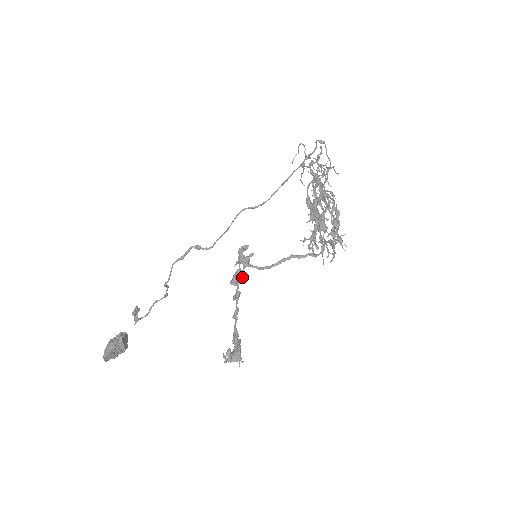
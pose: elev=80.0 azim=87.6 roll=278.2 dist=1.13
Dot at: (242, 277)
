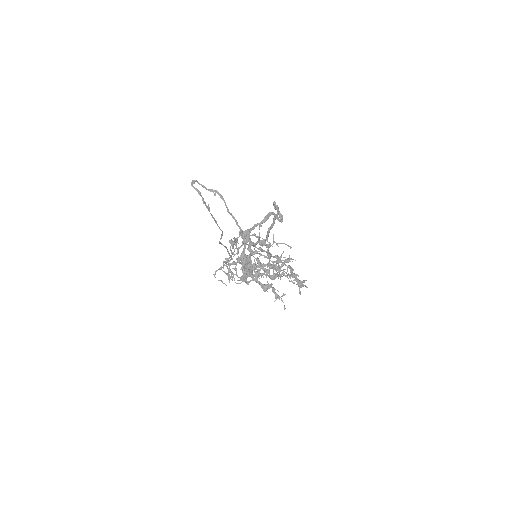
Dot at: (260, 250)
